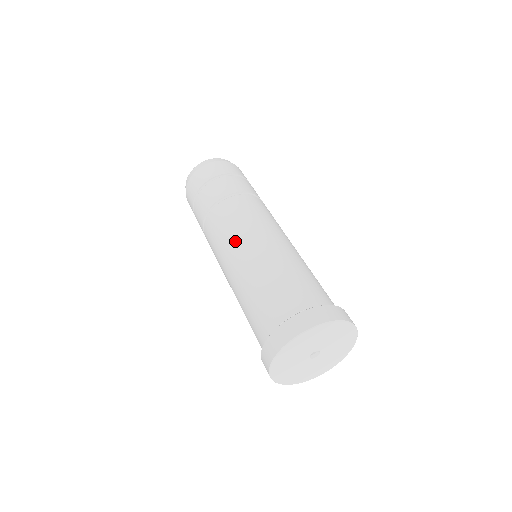
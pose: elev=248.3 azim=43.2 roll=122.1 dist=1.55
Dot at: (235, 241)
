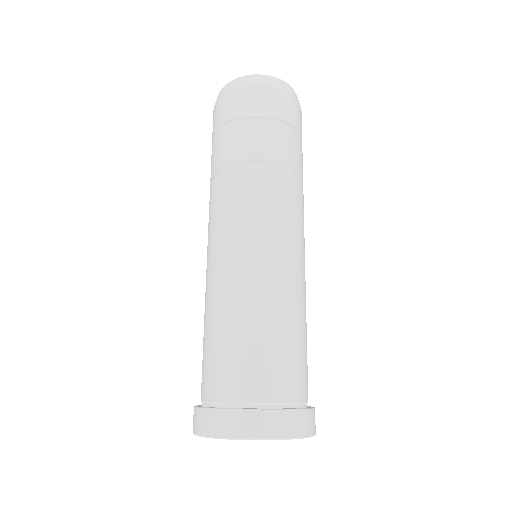
Dot at: (262, 242)
